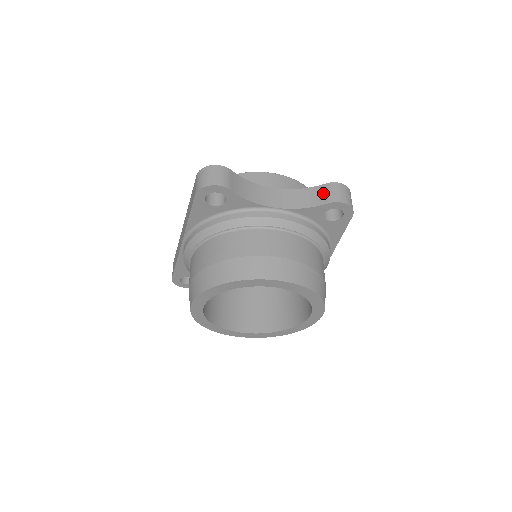
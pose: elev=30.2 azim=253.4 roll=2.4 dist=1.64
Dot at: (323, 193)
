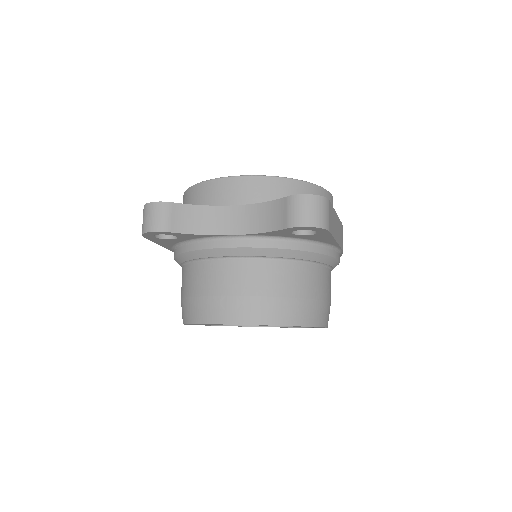
Dot at: (283, 212)
